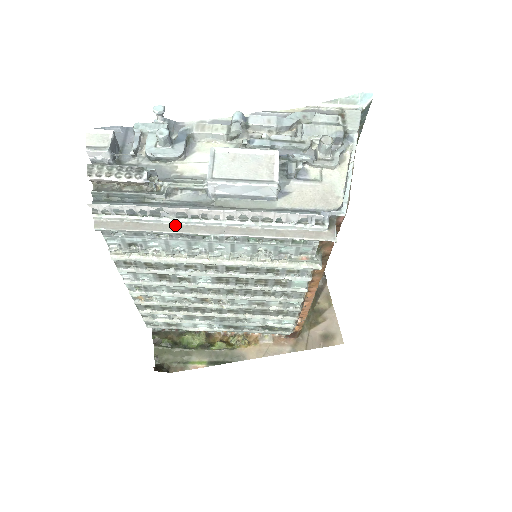
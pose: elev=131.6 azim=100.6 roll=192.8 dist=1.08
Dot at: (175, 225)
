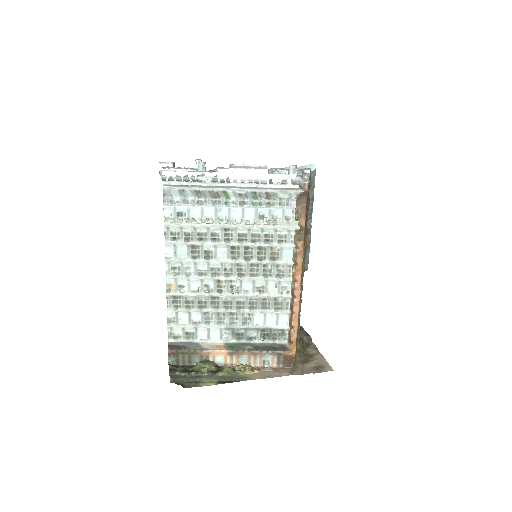
Dot at: (210, 186)
